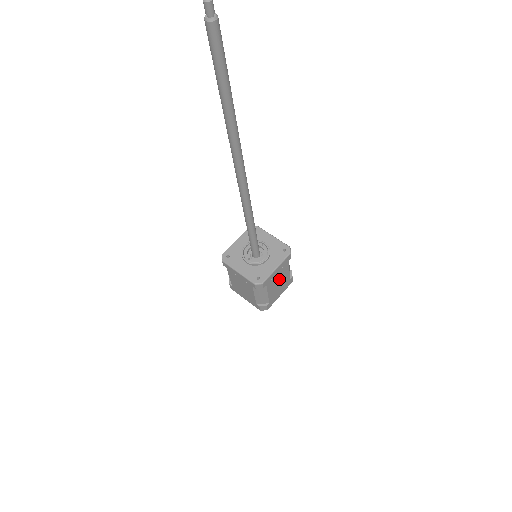
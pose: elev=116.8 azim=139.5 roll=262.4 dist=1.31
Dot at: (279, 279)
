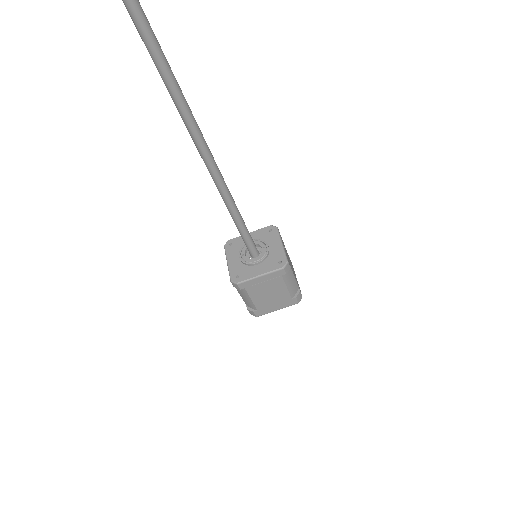
Dot at: (269, 290)
